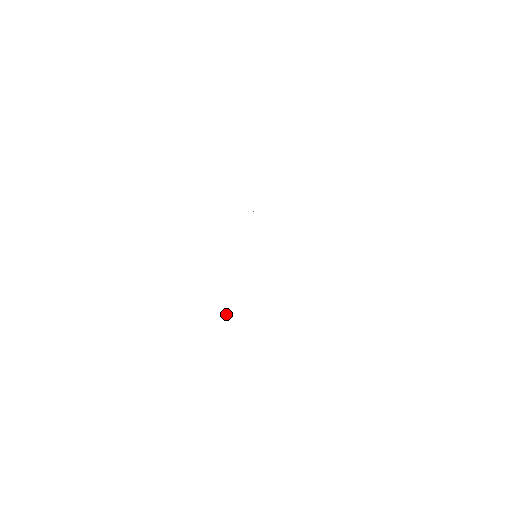
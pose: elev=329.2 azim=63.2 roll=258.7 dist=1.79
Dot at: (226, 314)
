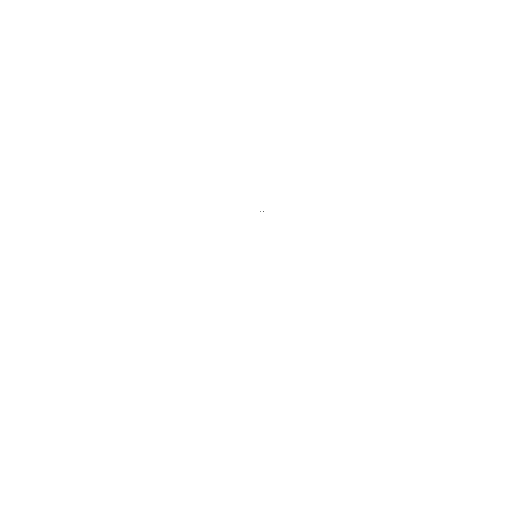
Dot at: occluded
